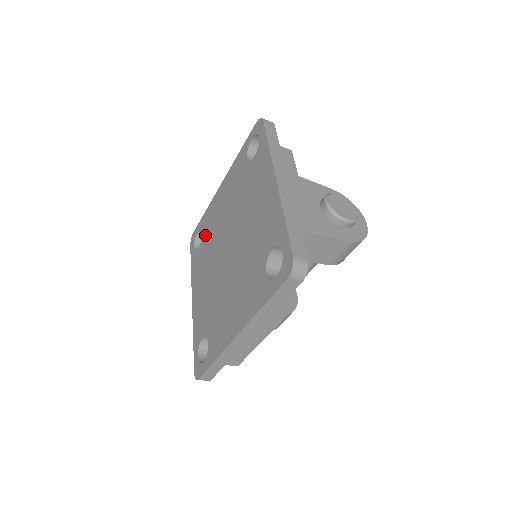
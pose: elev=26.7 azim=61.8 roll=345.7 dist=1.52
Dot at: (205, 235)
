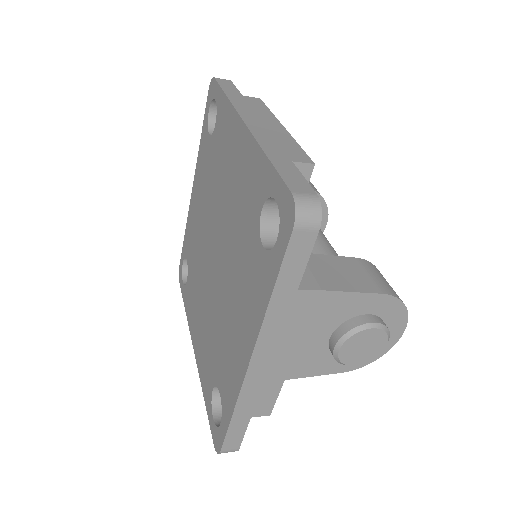
Dot at: (215, 143)
